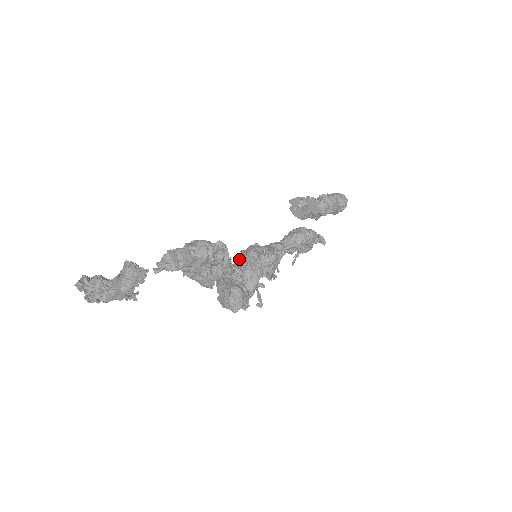
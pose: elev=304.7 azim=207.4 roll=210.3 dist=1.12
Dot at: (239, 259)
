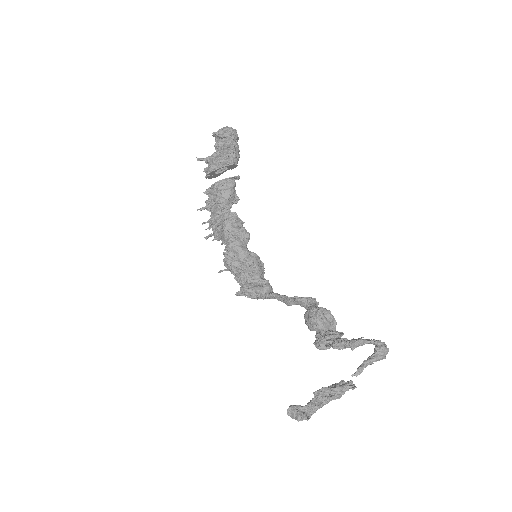
Dot at: (235, 263)
